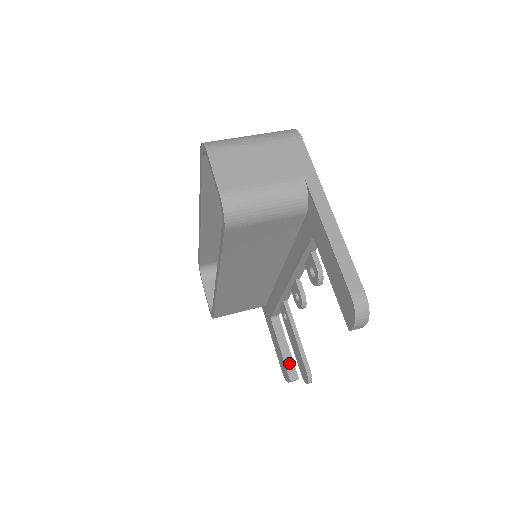
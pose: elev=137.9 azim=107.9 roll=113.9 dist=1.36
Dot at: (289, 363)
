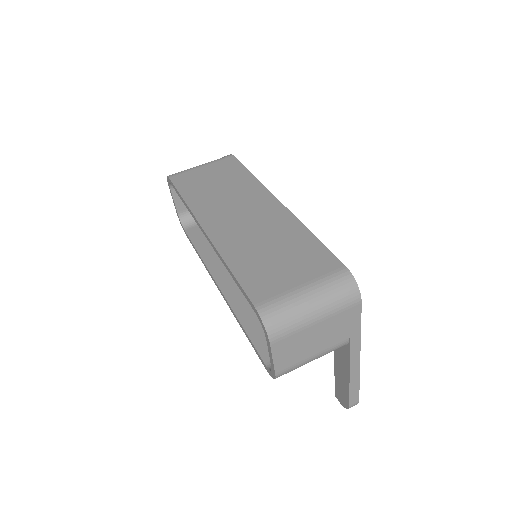
Dot at: occluded
